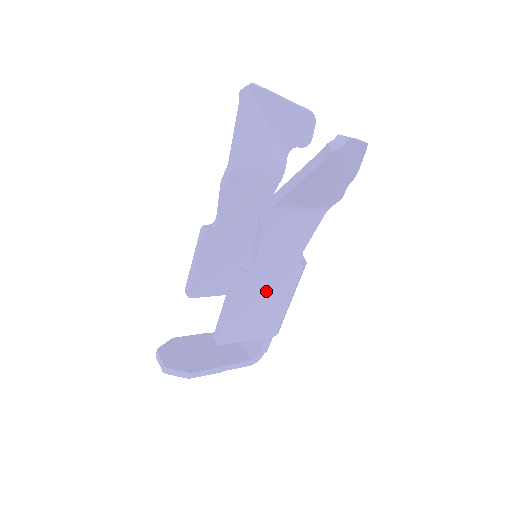
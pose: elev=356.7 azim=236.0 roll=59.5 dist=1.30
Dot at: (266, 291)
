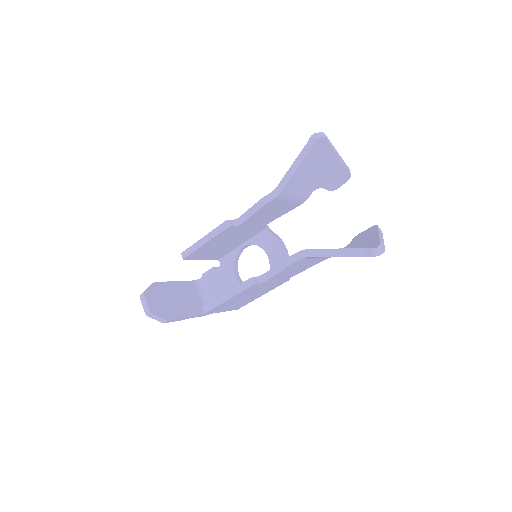
Dot at: (258, 291)
